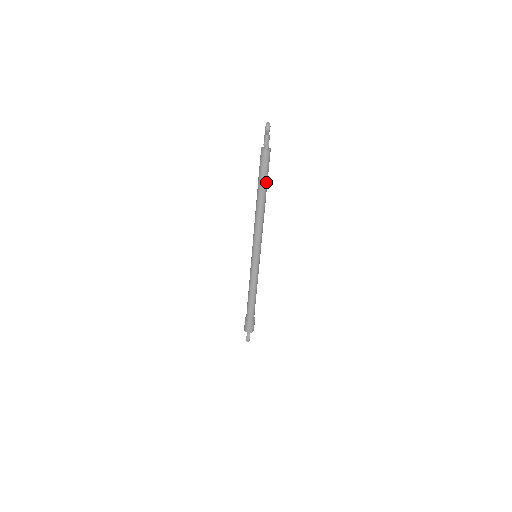
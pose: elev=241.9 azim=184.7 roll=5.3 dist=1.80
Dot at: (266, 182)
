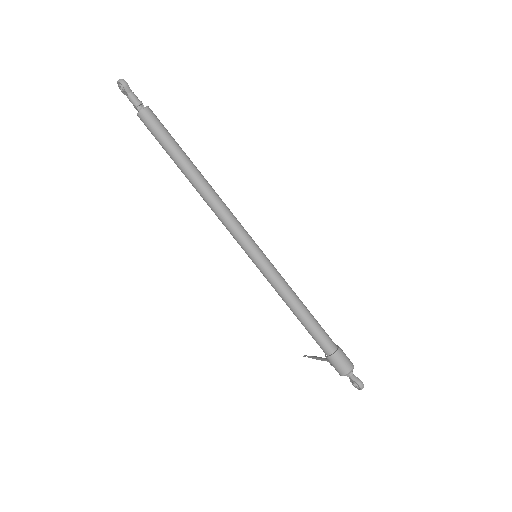
Dot at: (179, 147)
